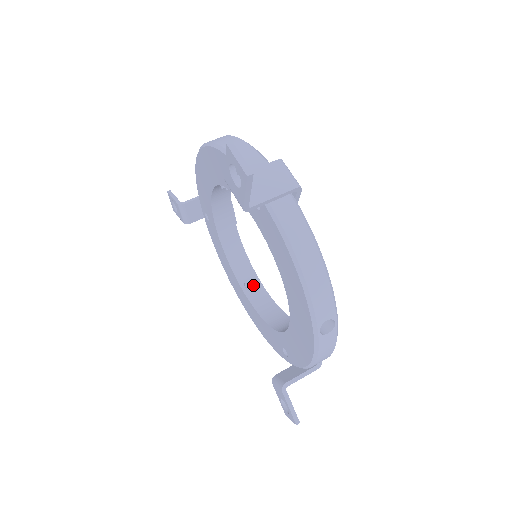
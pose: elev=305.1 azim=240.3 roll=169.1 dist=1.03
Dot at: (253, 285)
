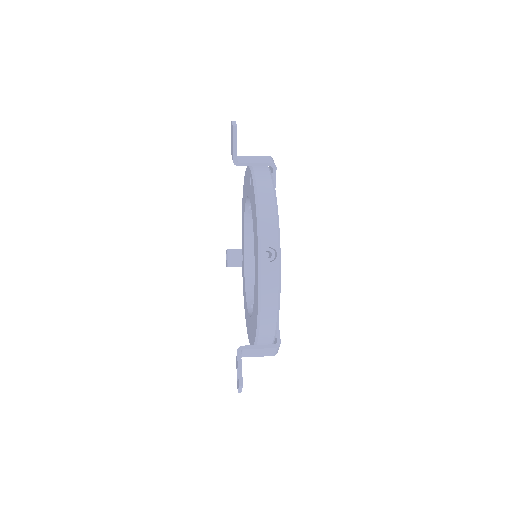
Dot at: occluded
